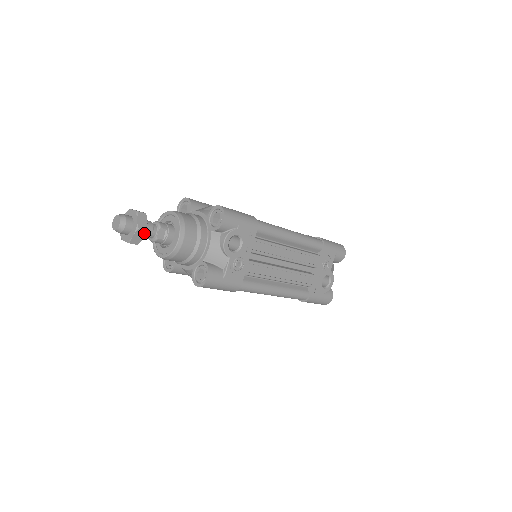
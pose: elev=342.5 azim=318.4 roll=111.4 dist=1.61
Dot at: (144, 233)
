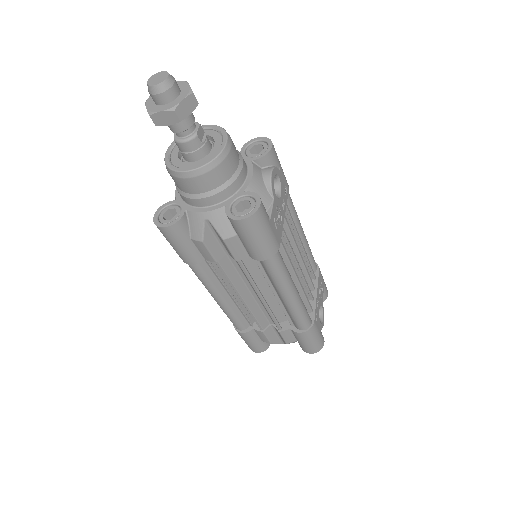
Dot at: (195, 106)
